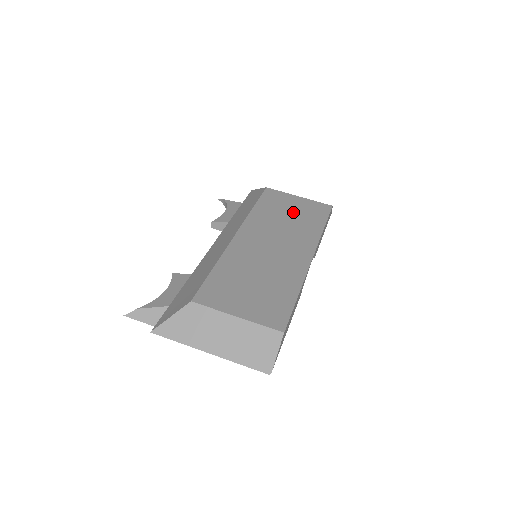
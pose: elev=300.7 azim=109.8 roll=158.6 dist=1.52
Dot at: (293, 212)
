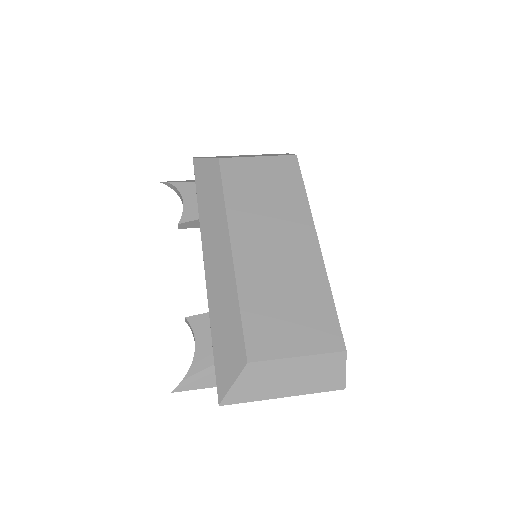
Dot at: (266, 184)
